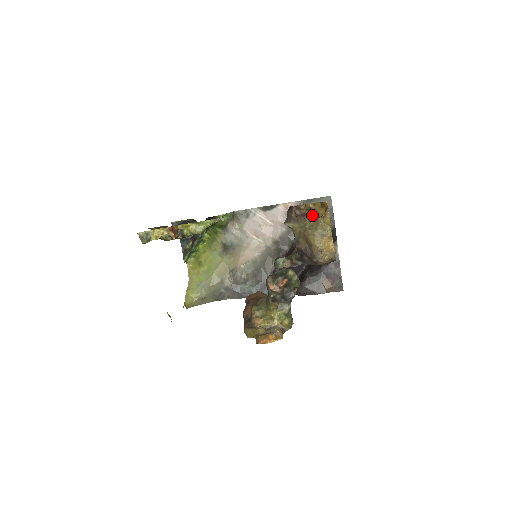
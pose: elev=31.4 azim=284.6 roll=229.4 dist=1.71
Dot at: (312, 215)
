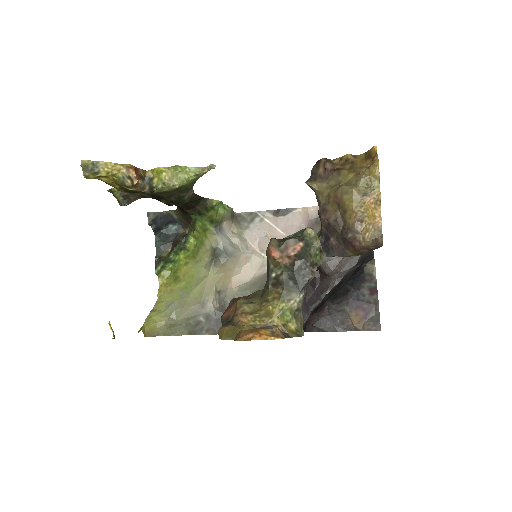
Dot at: (350, 168)
